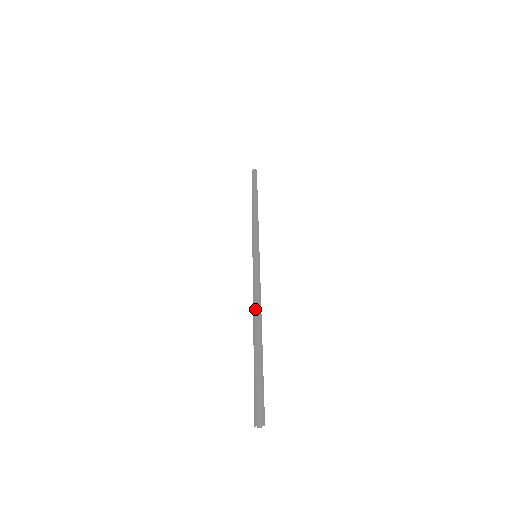
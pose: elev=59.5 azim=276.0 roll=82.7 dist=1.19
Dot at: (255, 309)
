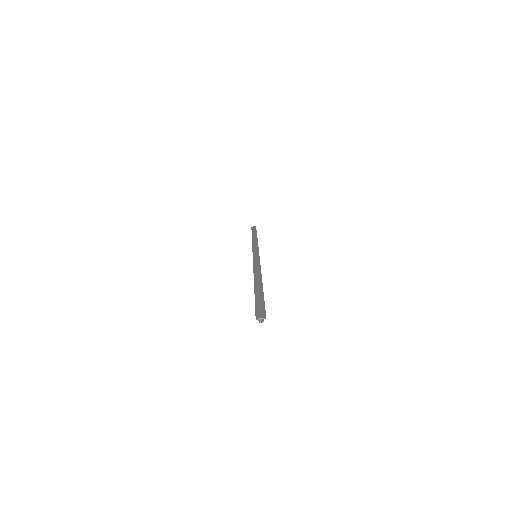
Dot at: (255, 274)
